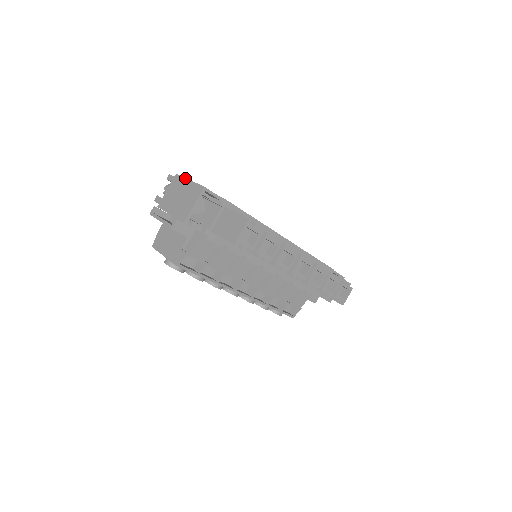
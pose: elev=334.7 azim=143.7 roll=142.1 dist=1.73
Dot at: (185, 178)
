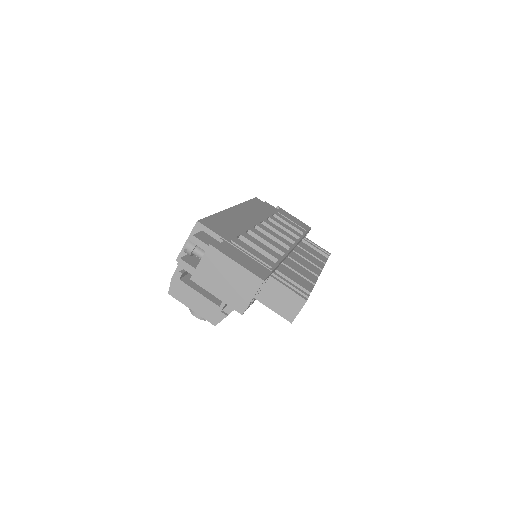
Dot at: (228, 257)
